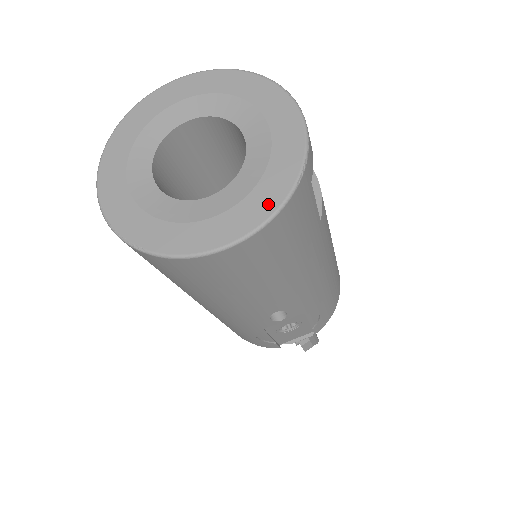
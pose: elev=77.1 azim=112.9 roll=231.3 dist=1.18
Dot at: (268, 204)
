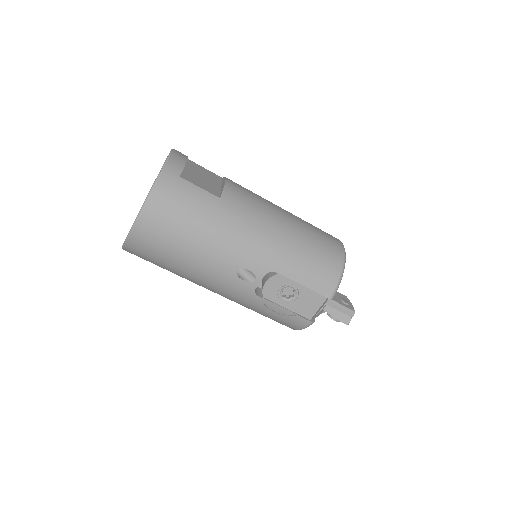
Dot at: (148, 194)
